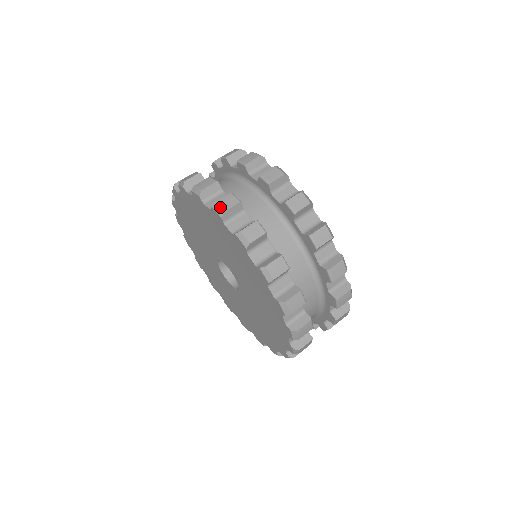
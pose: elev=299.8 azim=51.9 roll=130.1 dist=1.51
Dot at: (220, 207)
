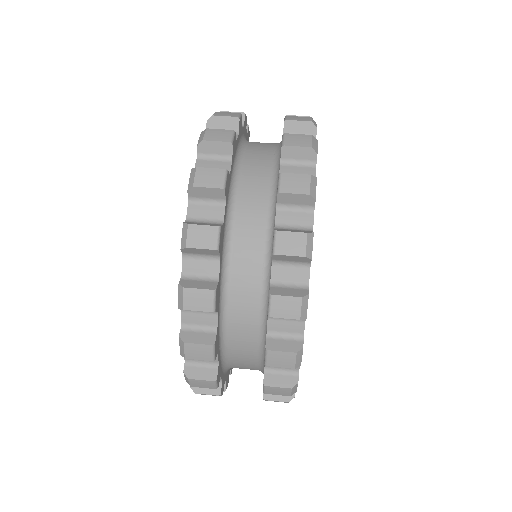
Dot at: occluded
